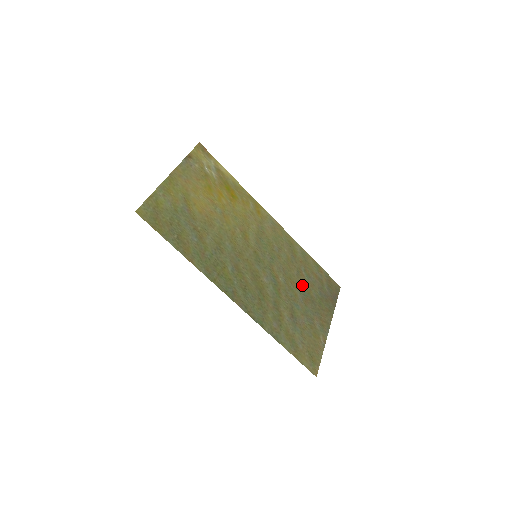
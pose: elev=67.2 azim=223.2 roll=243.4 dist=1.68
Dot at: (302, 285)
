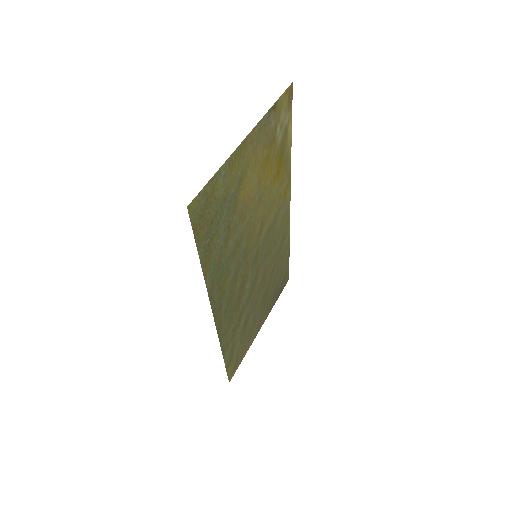
Dot at: (268, 284)
